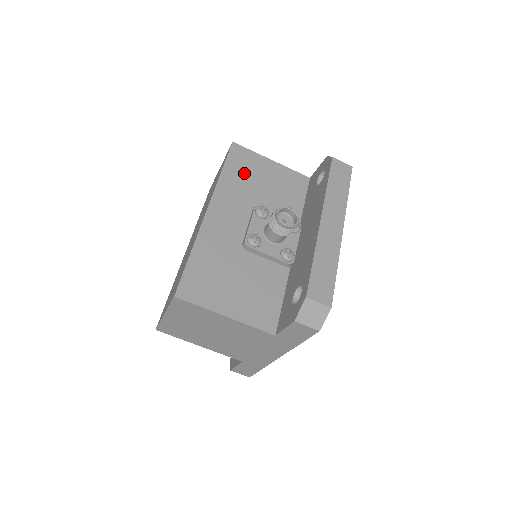
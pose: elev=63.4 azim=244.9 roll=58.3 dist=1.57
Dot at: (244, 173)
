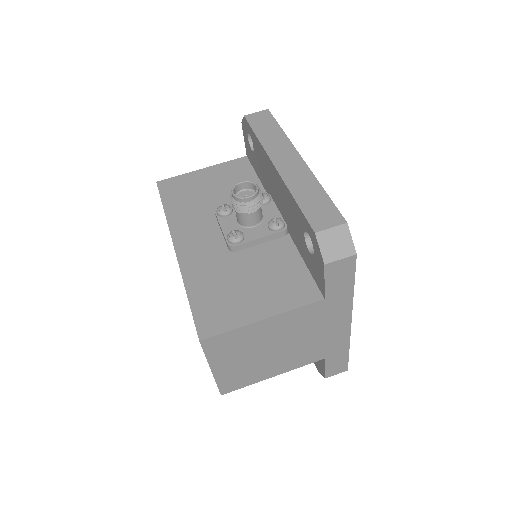
Dot at: (185, 196)
